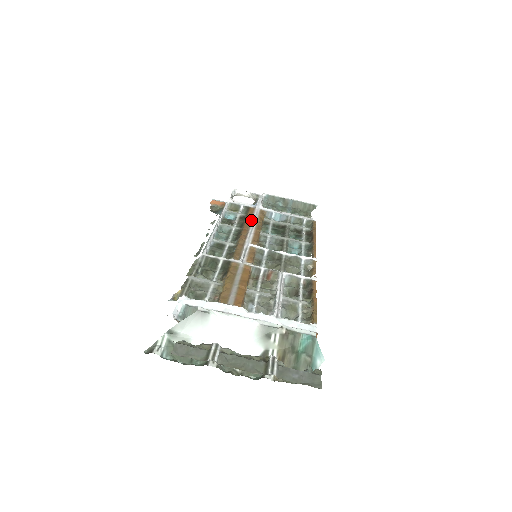
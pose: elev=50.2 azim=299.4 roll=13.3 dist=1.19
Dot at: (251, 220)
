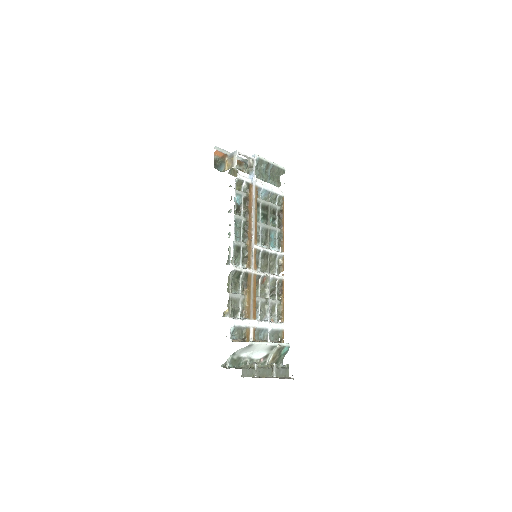
Dot at: (252, 207)
